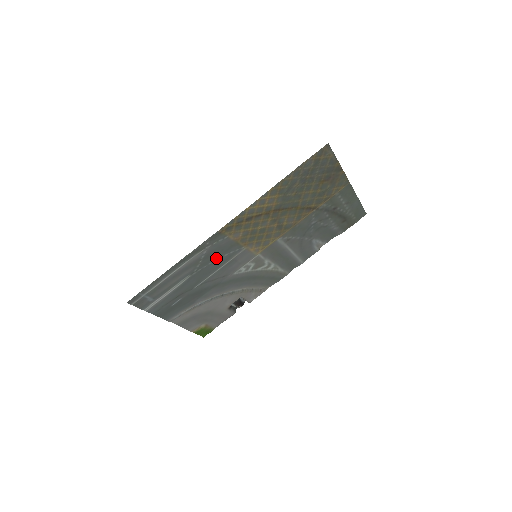
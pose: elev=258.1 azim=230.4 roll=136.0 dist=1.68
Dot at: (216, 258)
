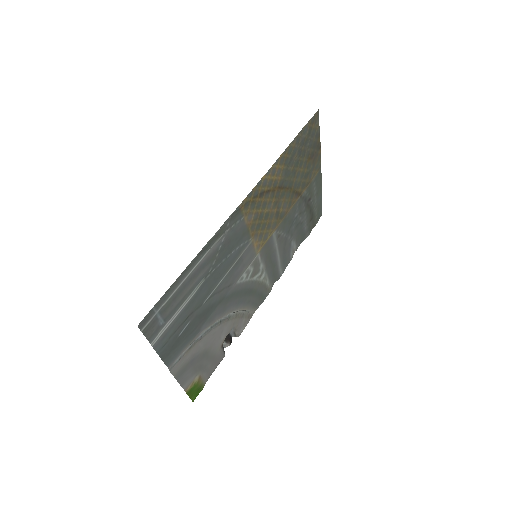
Dot at: (229, 252)
